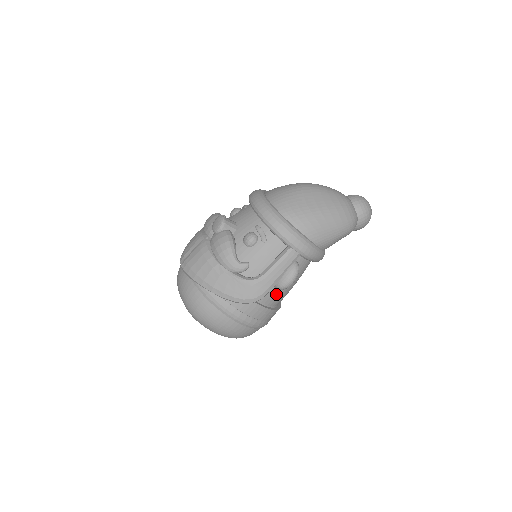
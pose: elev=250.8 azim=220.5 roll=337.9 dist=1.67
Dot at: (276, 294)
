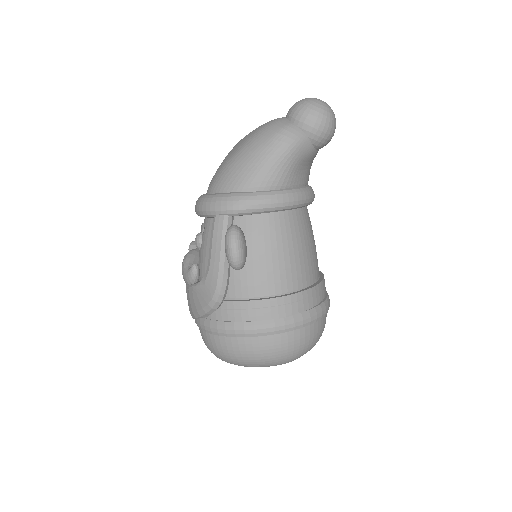
Dot at: (253, 278)
